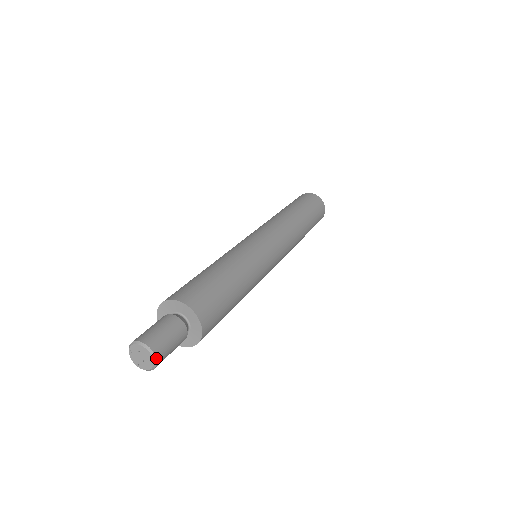
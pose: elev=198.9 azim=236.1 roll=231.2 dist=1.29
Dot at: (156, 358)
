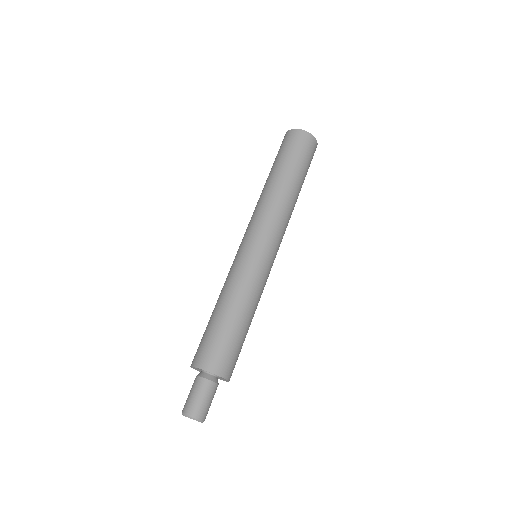
Dot at: occluded
